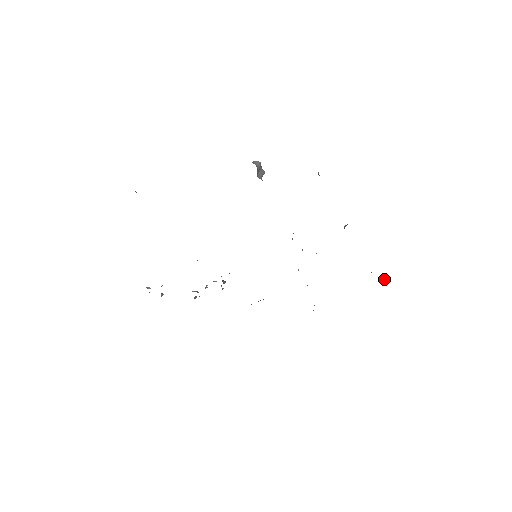
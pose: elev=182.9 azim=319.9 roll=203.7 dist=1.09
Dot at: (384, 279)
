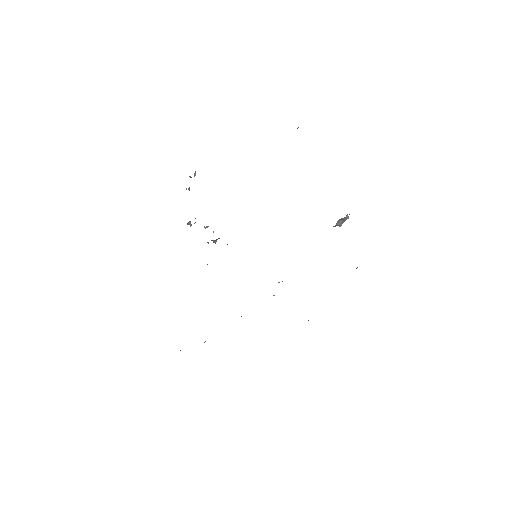
Dot at: occluded
